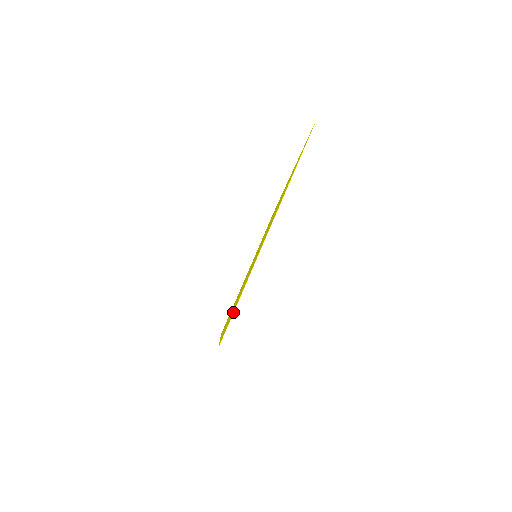
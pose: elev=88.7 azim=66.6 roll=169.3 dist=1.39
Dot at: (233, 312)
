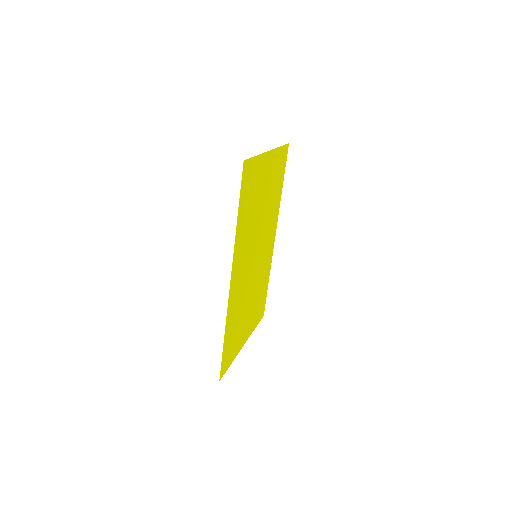
Dot at: (252, 157)
